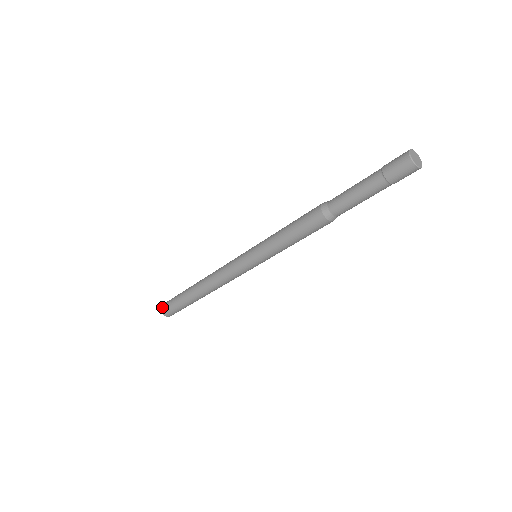
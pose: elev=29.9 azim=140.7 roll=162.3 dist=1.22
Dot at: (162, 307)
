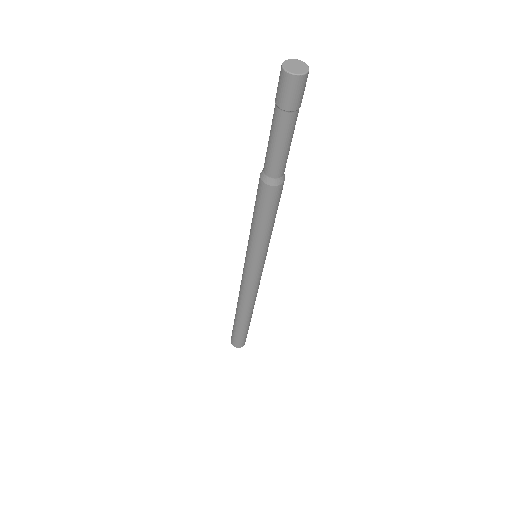
Dot at: (232, 344)
